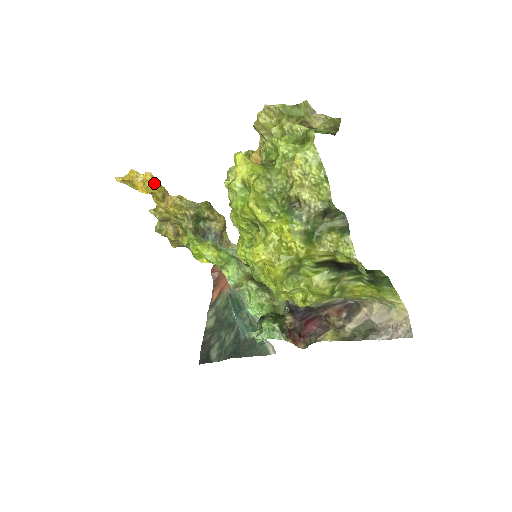
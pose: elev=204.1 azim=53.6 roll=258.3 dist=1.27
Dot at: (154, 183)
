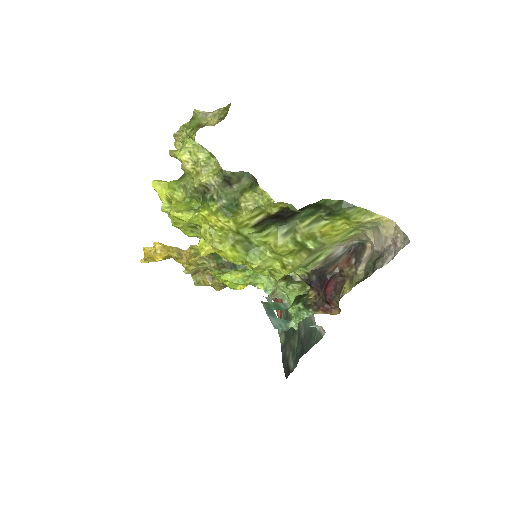
Dot at: (164, 248)
